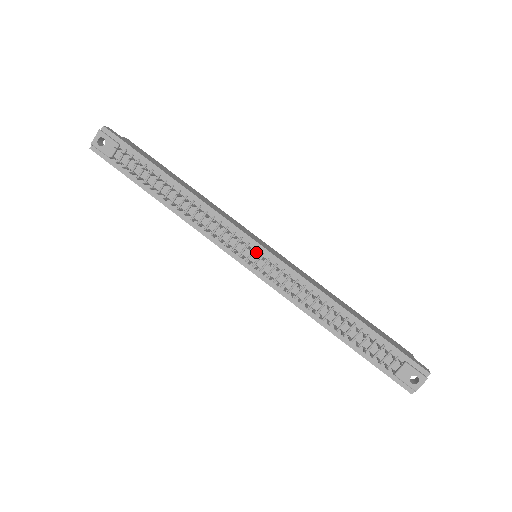
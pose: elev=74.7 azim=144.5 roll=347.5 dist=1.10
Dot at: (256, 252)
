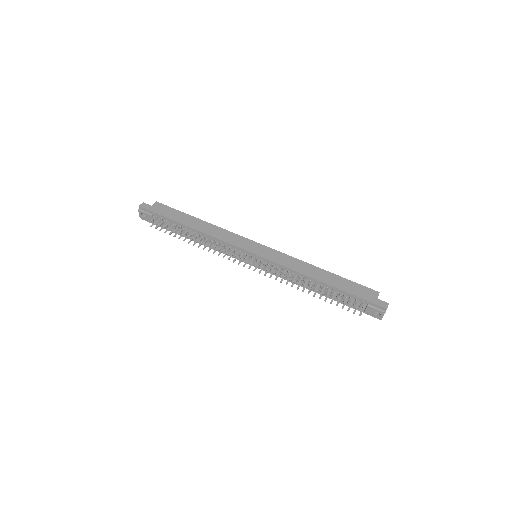
Dot at: (252, 258)
